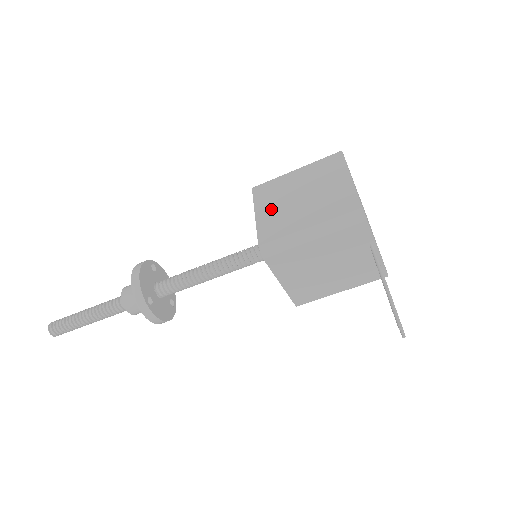
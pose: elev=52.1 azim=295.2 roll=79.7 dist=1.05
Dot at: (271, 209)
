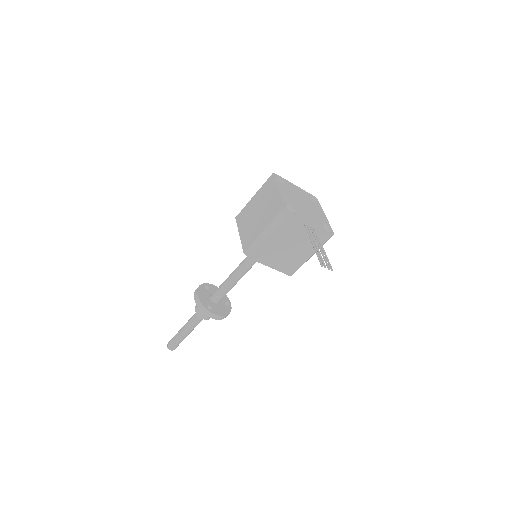
Dot at: (246, 227)
